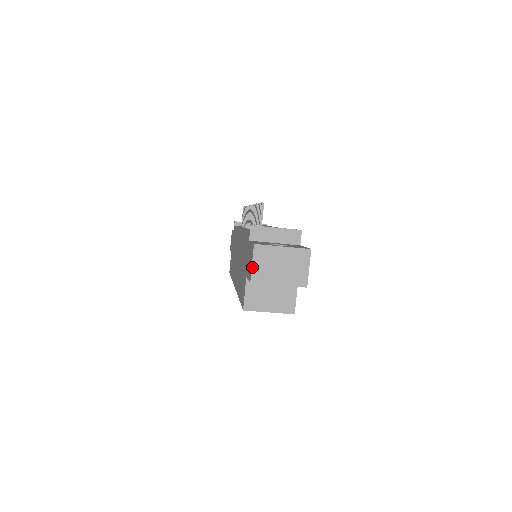
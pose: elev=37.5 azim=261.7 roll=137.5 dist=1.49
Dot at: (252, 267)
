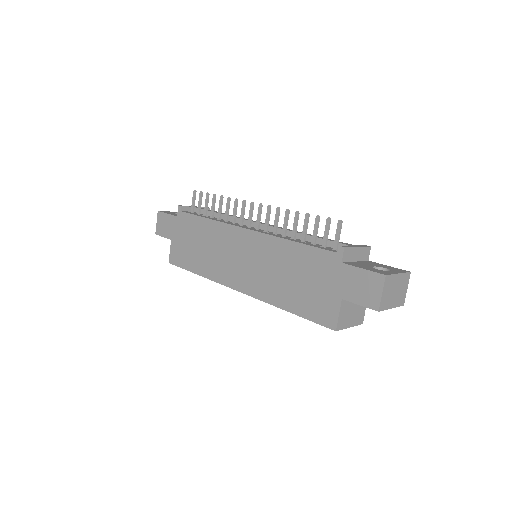
Dot at: (382, 297)
